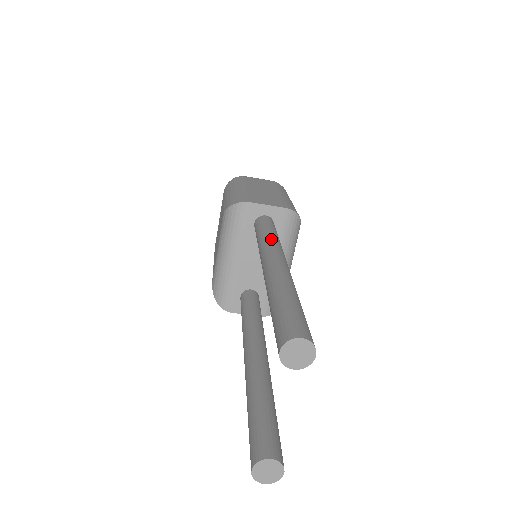
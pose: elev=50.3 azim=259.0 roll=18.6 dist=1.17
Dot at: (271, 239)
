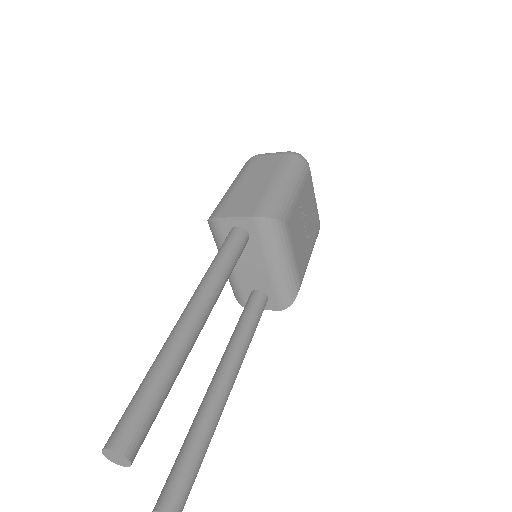
Dot at: (207, 276)
